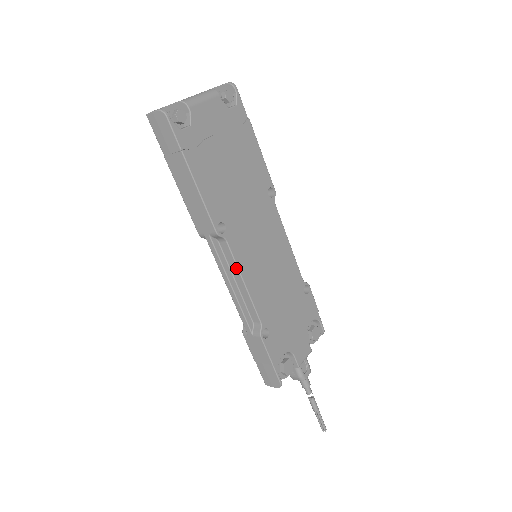
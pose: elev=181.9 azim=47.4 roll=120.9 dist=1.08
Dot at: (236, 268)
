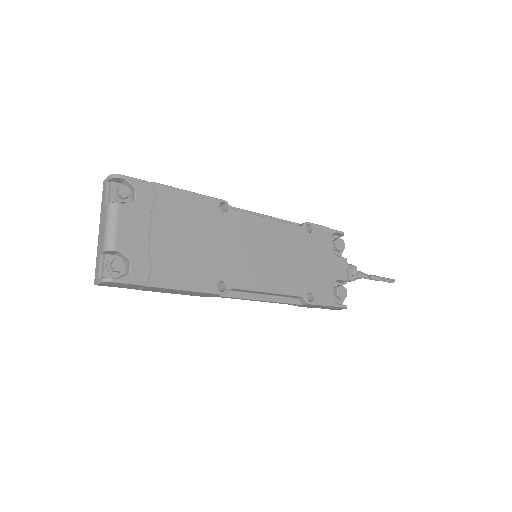
Dot at: (255, 292)
